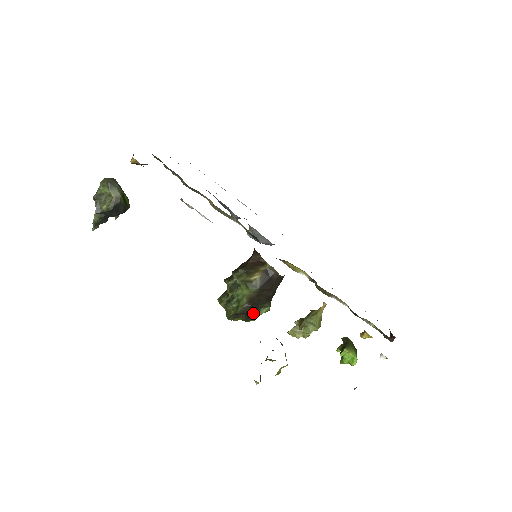
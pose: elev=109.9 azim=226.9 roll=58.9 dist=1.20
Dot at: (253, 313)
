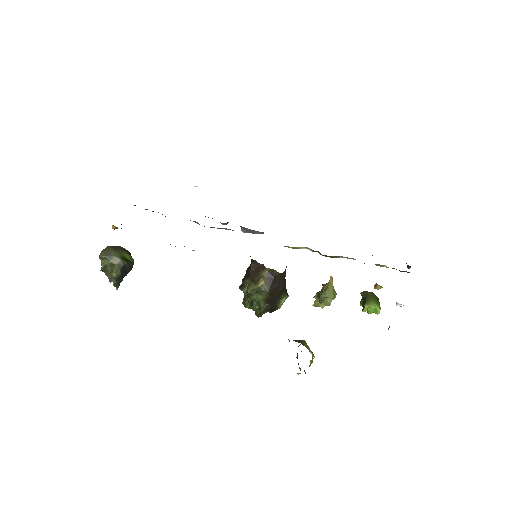
Dot at: (275, 306)
